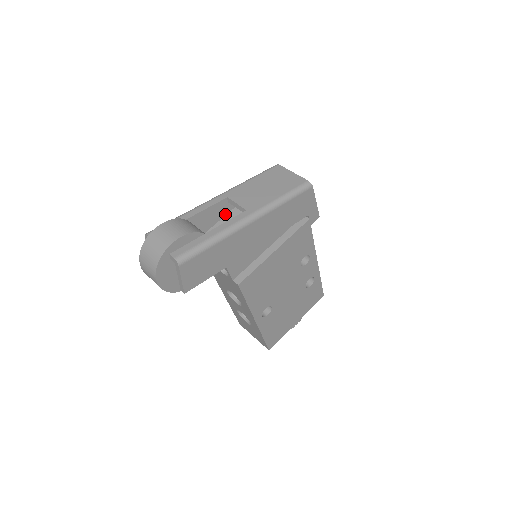
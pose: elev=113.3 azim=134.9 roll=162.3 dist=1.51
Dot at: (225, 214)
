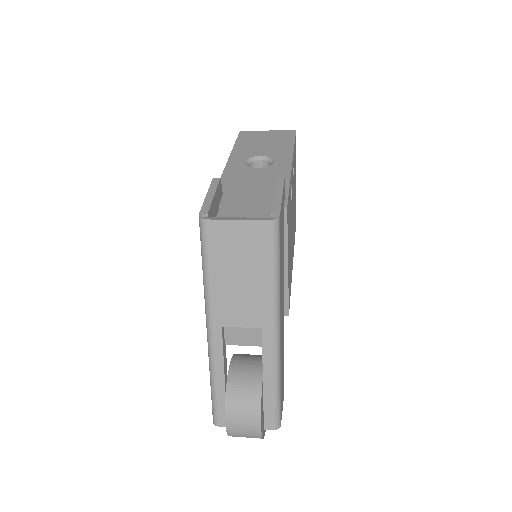
Dot at: occluded
